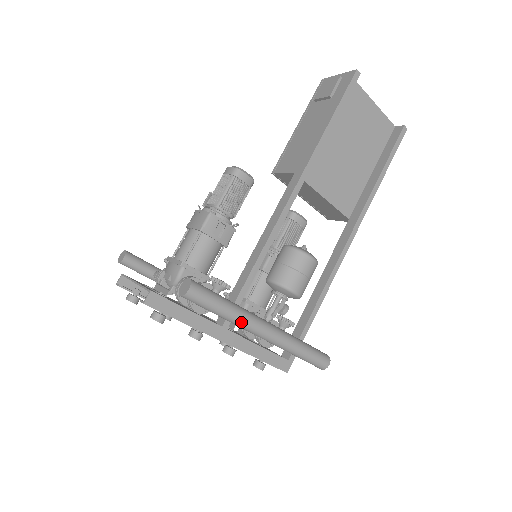
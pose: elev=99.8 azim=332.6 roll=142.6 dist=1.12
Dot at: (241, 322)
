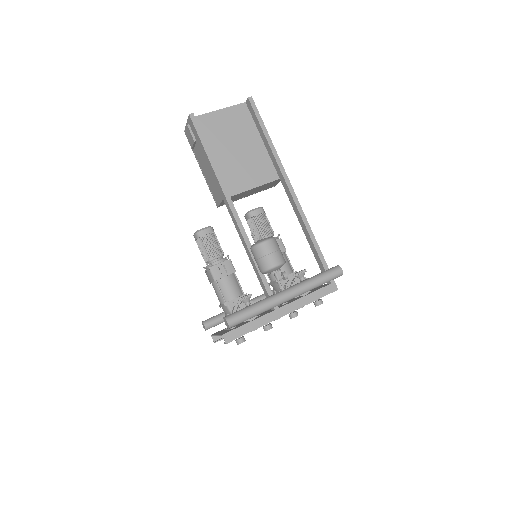
Dot at: (269, 306)
